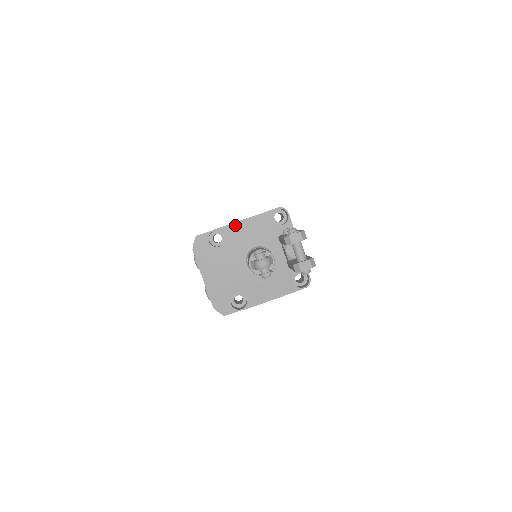
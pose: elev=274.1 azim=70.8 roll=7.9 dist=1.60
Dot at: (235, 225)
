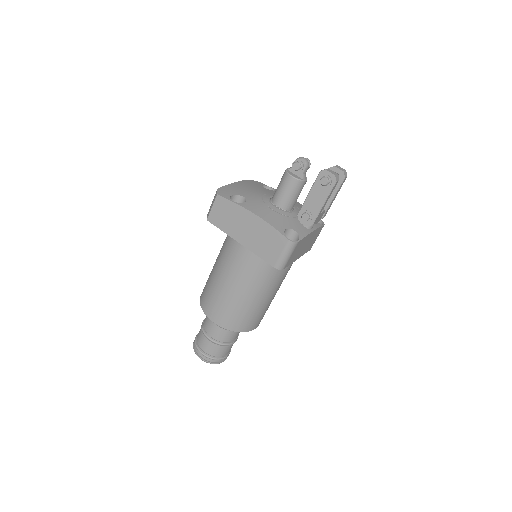
Dot at: occluded
